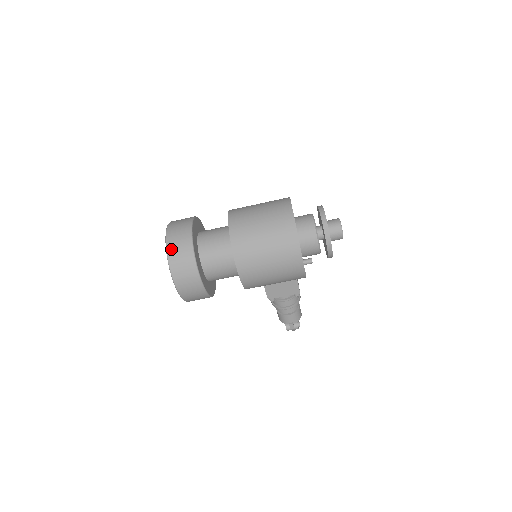
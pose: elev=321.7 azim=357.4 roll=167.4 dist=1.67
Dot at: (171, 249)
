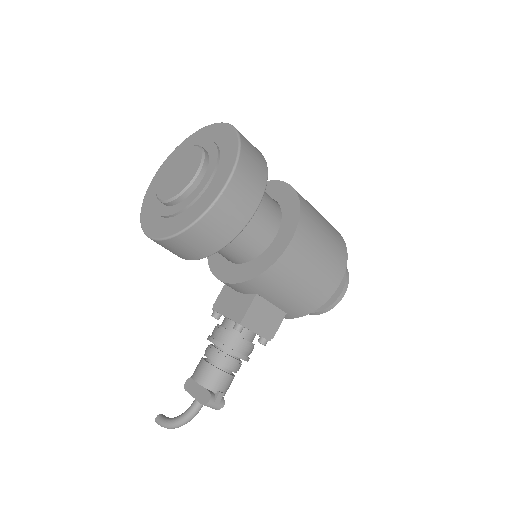
Dot at: (244, 137)
